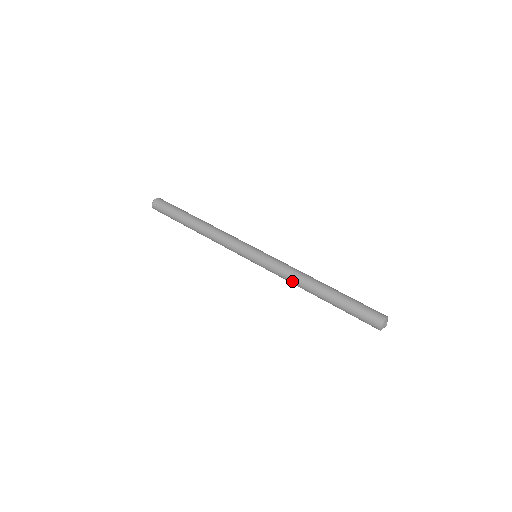
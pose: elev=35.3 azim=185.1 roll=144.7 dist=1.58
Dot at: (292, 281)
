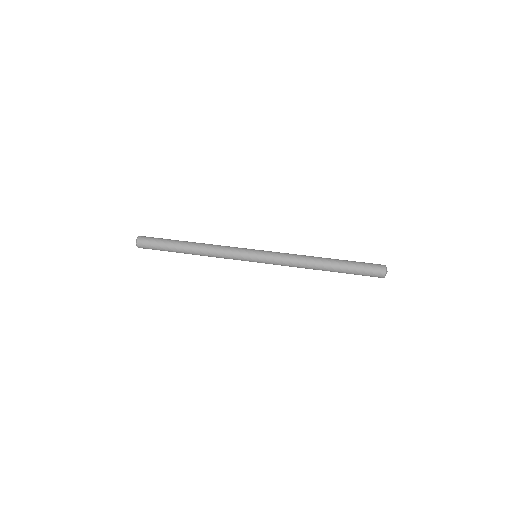
Dot at: (298, 263)
